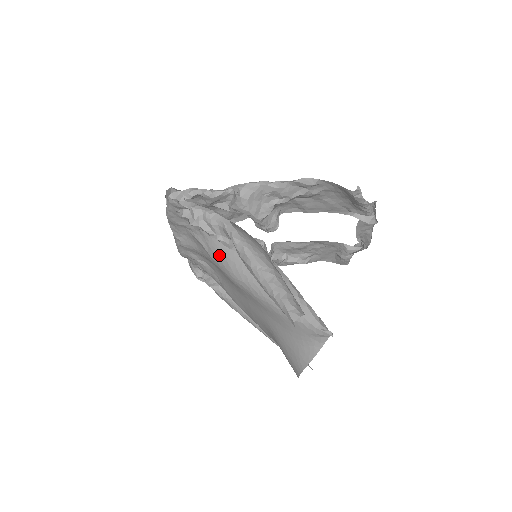
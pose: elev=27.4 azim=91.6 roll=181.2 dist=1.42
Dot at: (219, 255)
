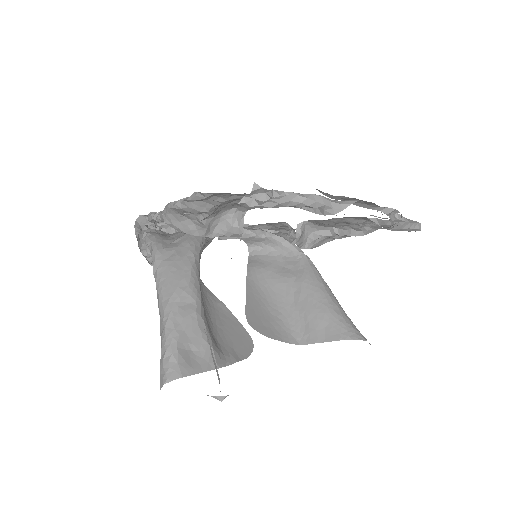
Dot at: occluded
